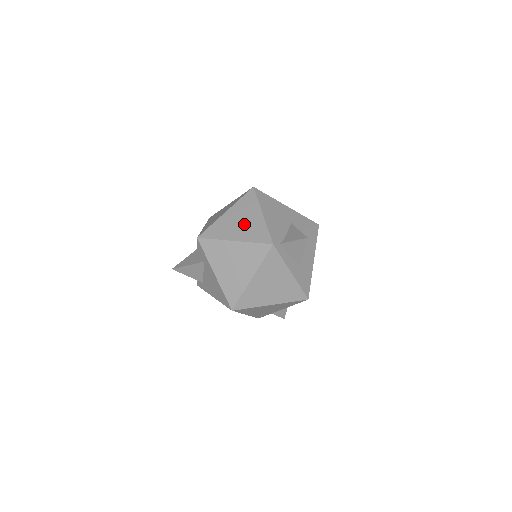
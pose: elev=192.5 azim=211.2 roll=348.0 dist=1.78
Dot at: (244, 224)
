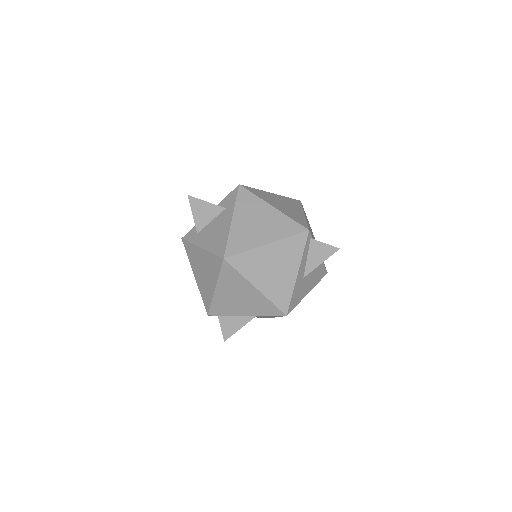
Dot at: (286, 207)
